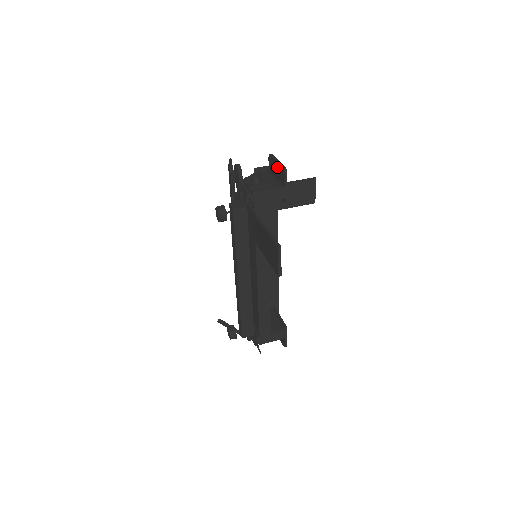
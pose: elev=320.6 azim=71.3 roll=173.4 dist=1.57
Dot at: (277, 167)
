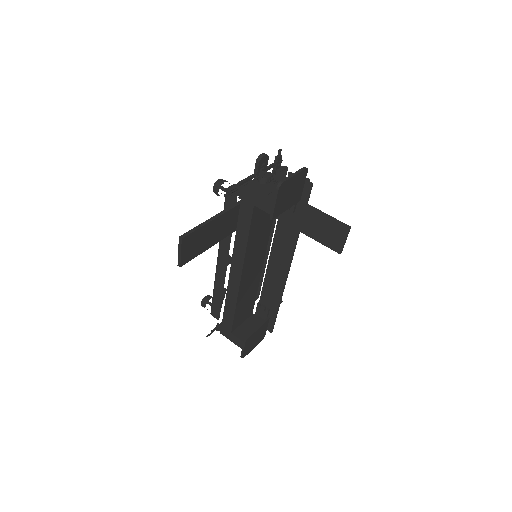
Dot at: (289, 181)
